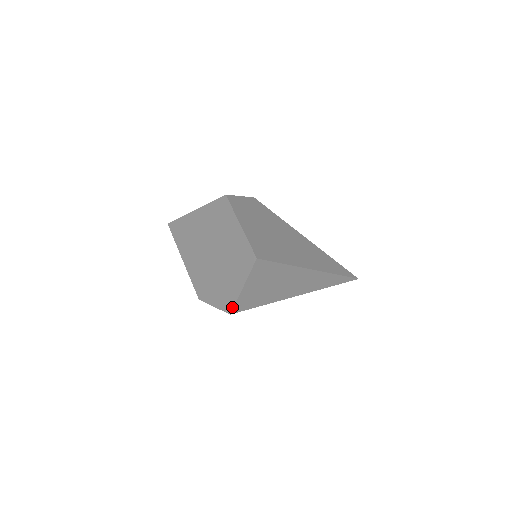
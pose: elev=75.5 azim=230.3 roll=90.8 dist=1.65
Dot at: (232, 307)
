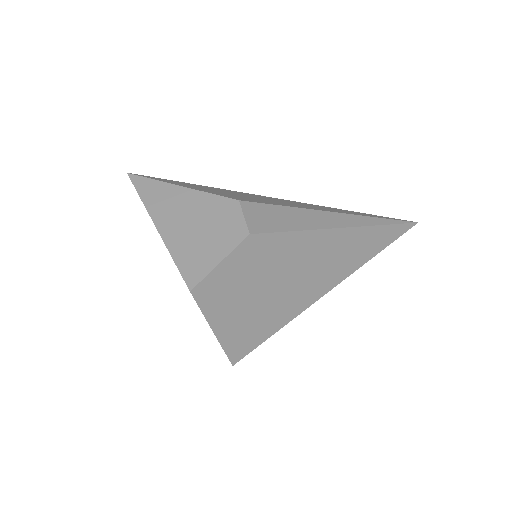
Dot at: occluded
